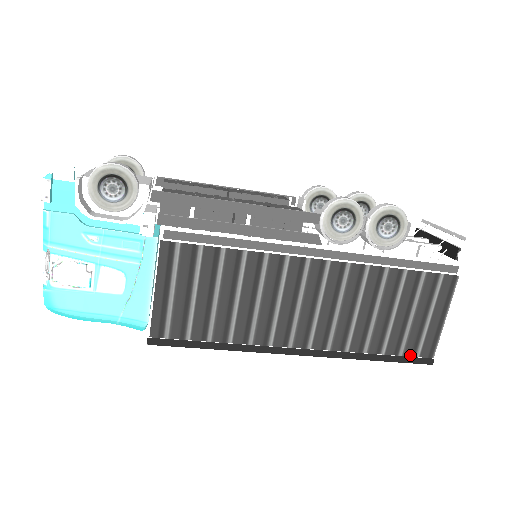
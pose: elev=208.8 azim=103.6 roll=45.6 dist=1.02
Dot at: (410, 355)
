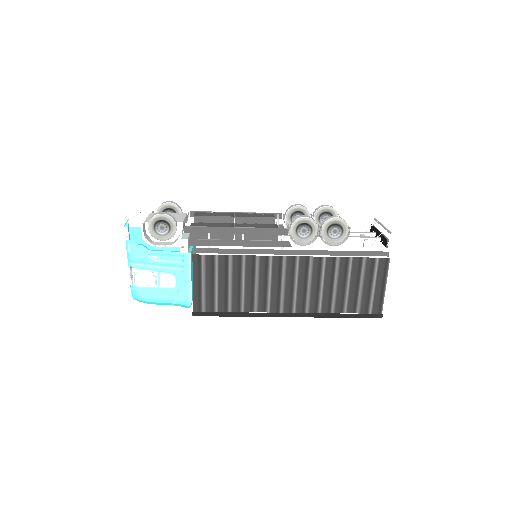
Dot at: (365, 313)
